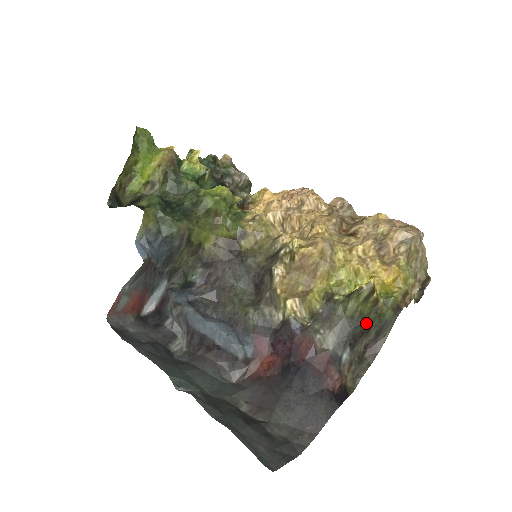
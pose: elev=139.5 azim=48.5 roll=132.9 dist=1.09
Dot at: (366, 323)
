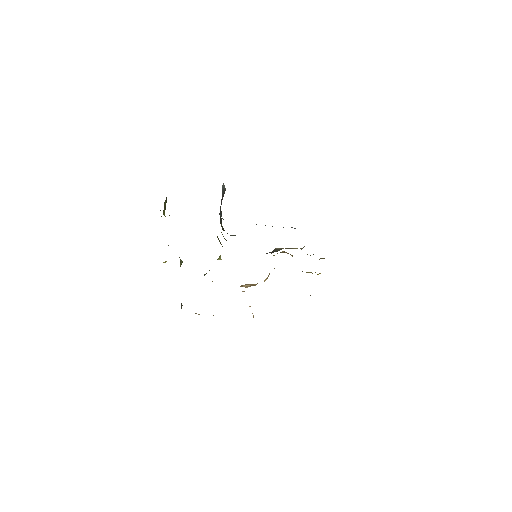
Dot at: occluded
